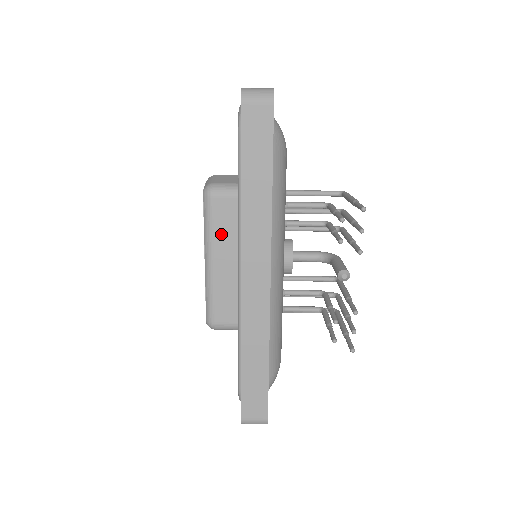
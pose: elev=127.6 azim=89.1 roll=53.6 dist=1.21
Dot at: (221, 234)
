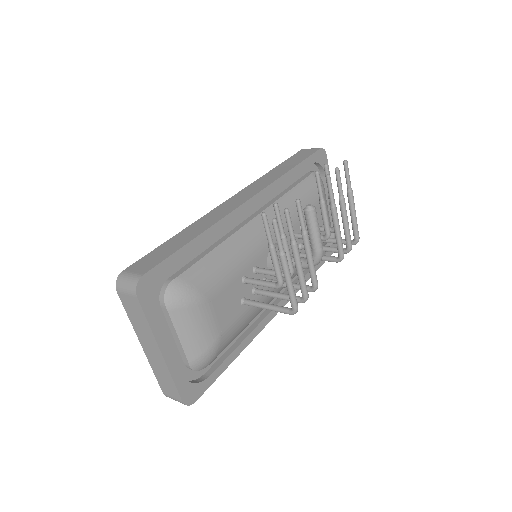
Dot at: occluded
